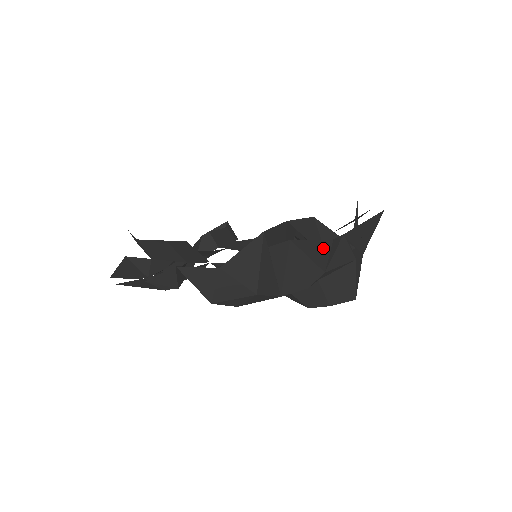
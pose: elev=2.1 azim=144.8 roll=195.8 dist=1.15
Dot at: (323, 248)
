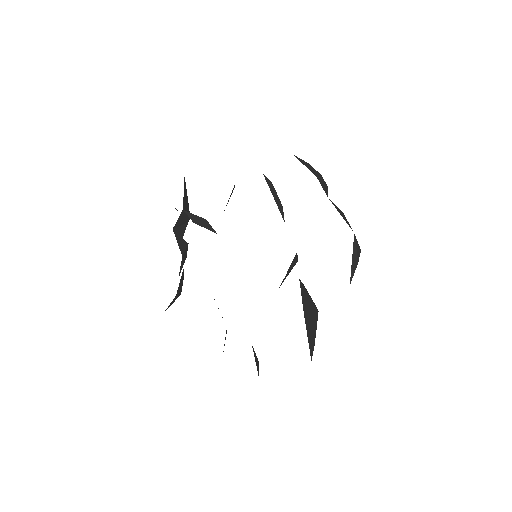
Dot at: occluded
